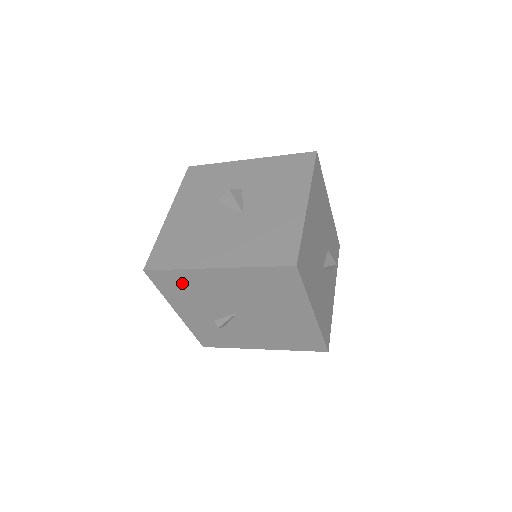
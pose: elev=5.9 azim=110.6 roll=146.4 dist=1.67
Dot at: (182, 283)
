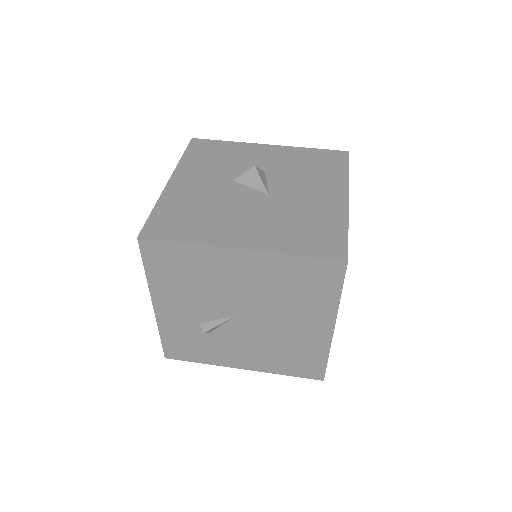
Dot at: (183, 264)
